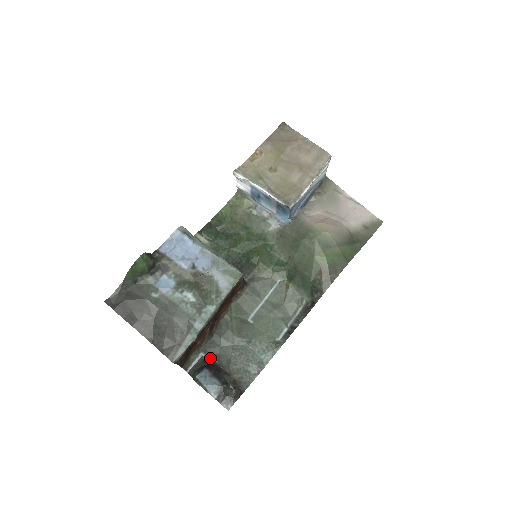
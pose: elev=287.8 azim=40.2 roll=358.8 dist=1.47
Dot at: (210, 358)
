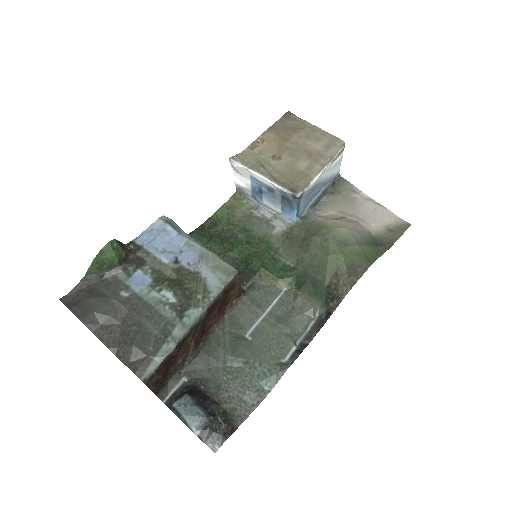
Dot at: (194, 383)
